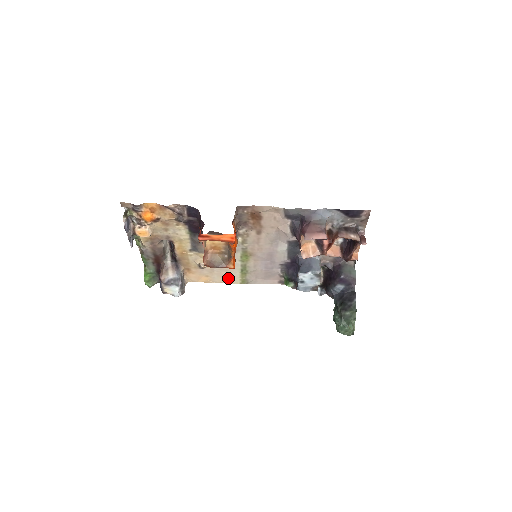
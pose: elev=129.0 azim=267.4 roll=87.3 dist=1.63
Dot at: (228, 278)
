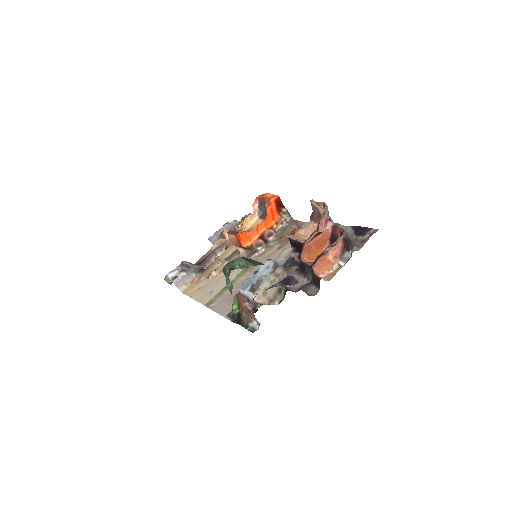
Dot at: (206, 296)
